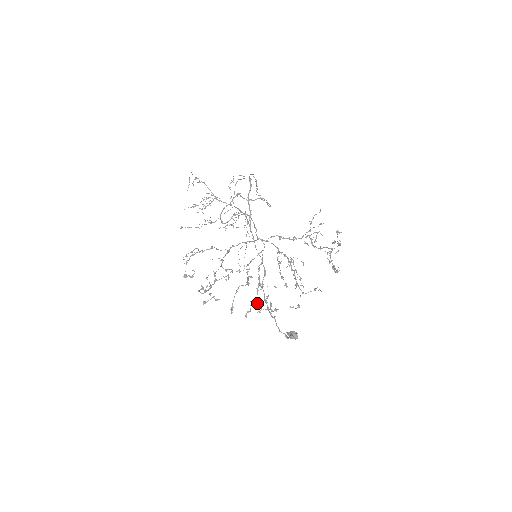
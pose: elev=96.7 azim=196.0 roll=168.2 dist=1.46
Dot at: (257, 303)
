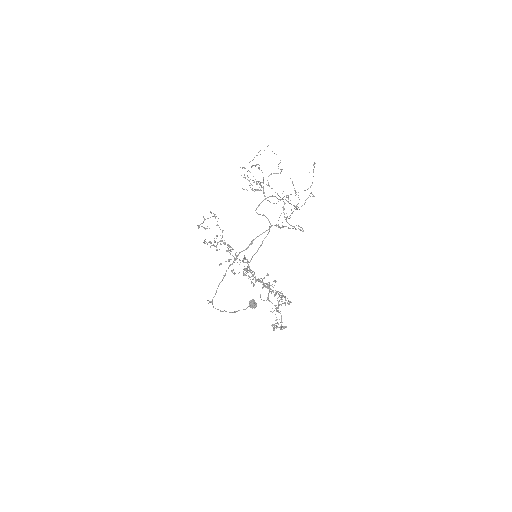
Dot at: occluded
